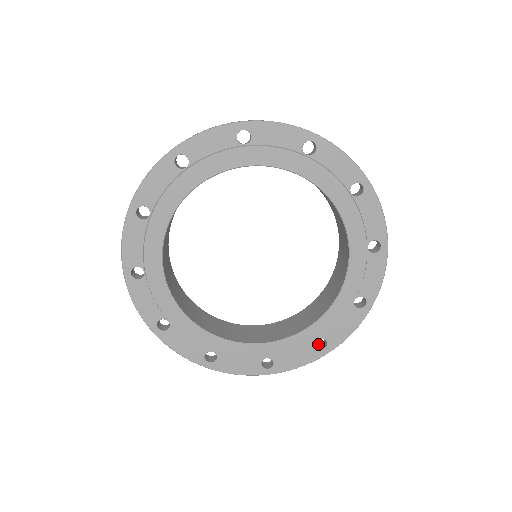
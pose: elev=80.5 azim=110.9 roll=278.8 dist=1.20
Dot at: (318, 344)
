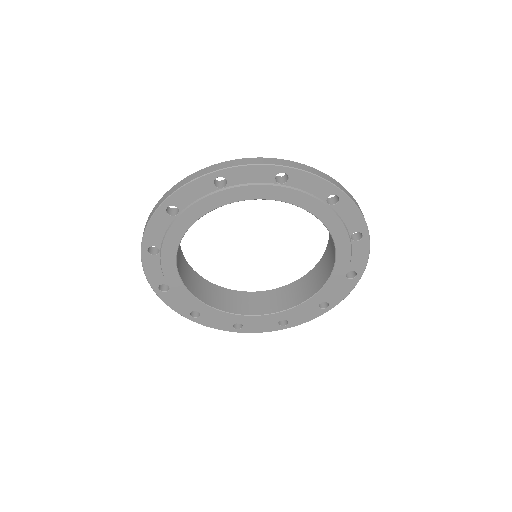
Dot at: occluded
